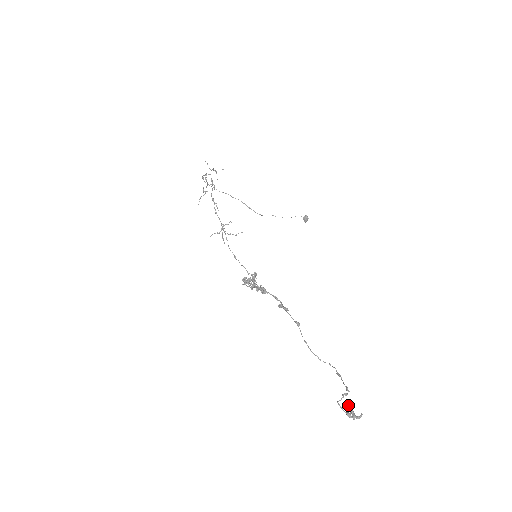
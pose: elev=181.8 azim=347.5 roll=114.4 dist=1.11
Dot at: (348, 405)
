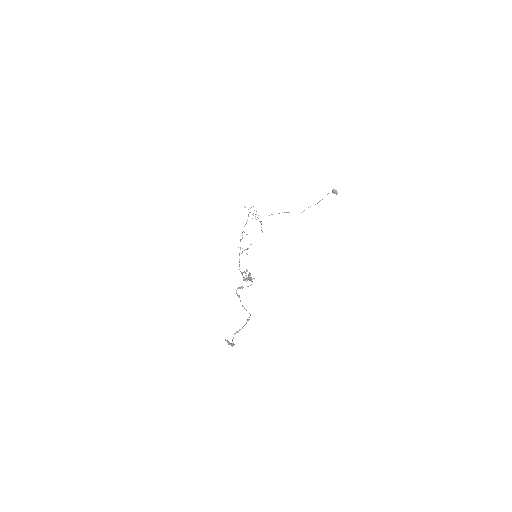
Dot at: (225, 339)
